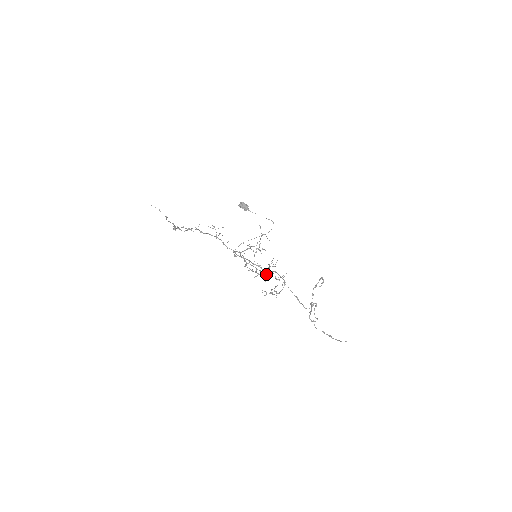
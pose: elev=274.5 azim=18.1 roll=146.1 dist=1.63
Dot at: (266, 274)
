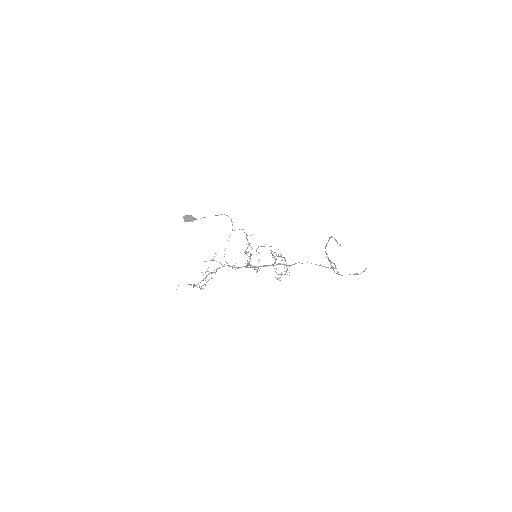
Dot at: occluded
